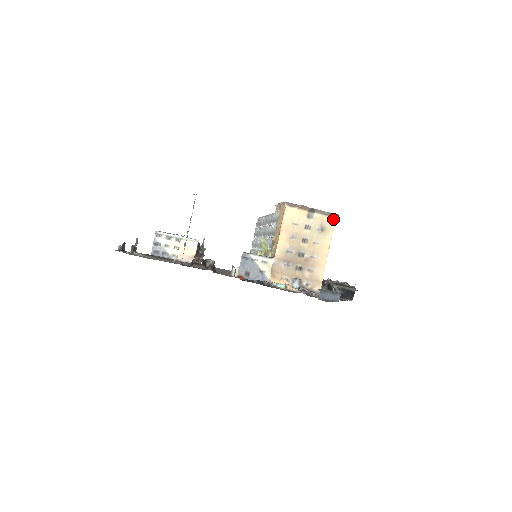
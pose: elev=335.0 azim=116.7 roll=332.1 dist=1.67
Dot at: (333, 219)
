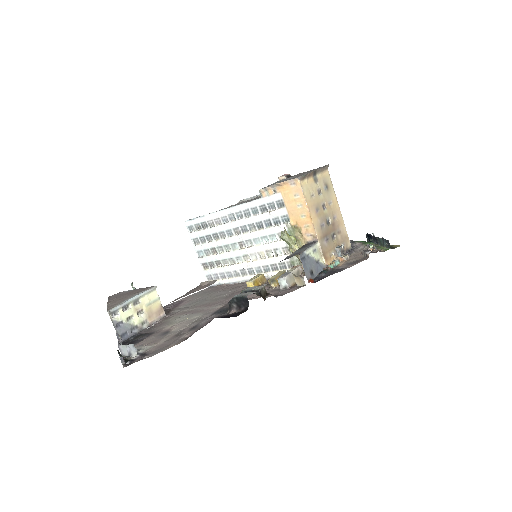
Dot at: (327, 172)
